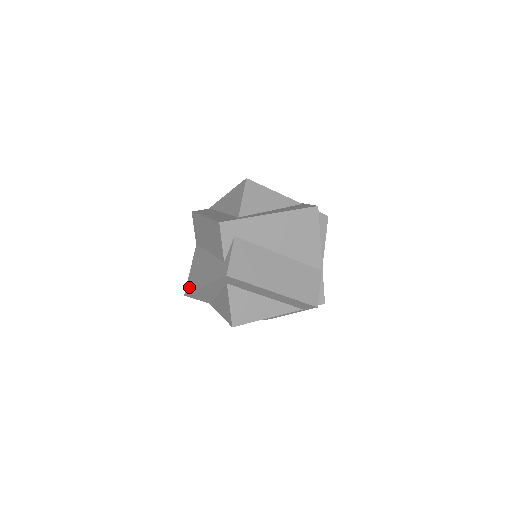
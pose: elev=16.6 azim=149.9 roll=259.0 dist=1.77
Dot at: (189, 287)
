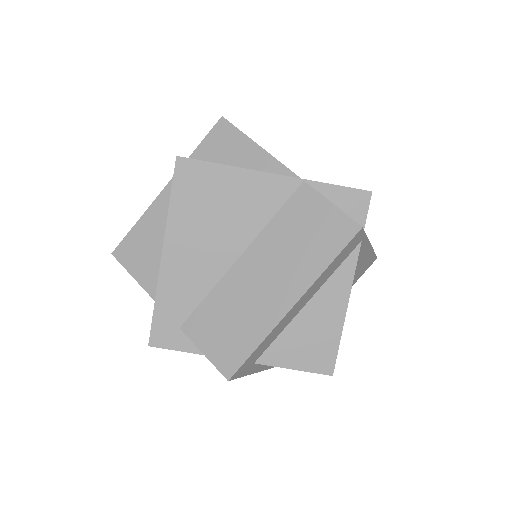
Dot at: occluded
